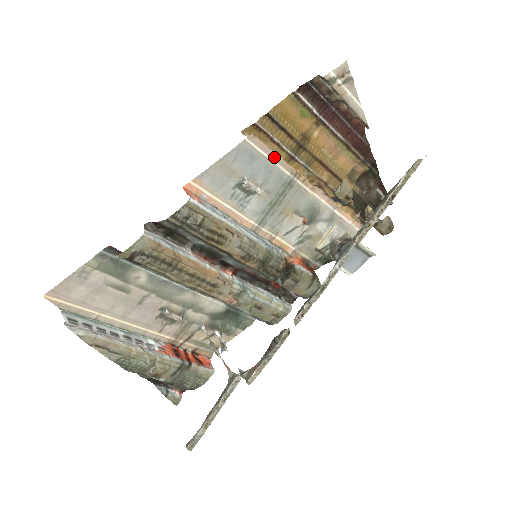
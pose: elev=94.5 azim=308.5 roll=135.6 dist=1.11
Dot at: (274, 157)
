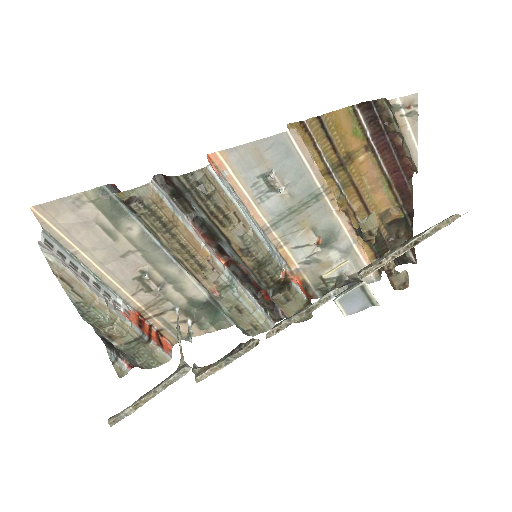
Dot at: (310, 162)
